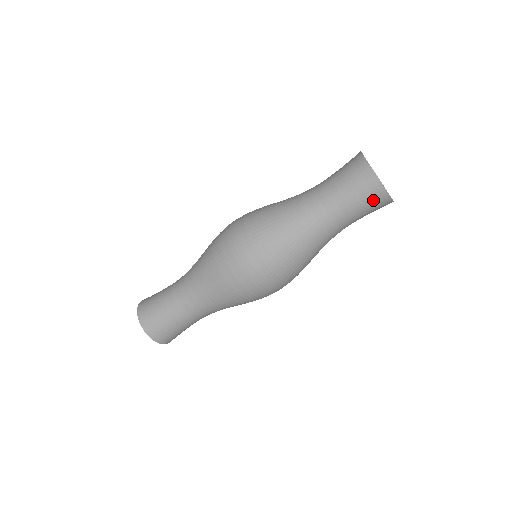
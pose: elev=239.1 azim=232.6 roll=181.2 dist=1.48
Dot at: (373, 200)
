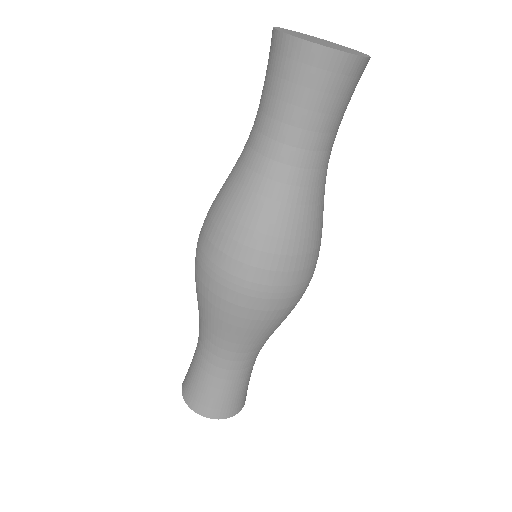
Dot at: (302, 71)
